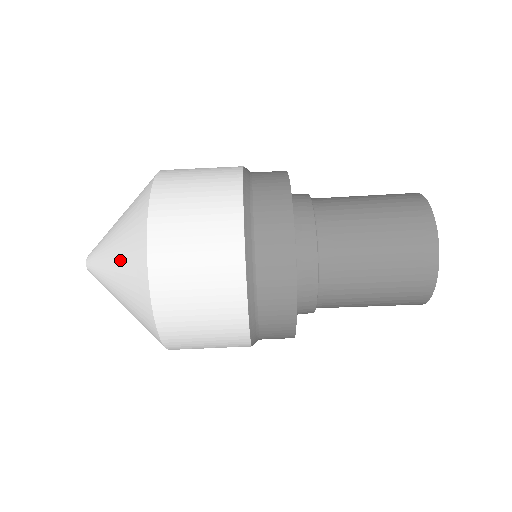
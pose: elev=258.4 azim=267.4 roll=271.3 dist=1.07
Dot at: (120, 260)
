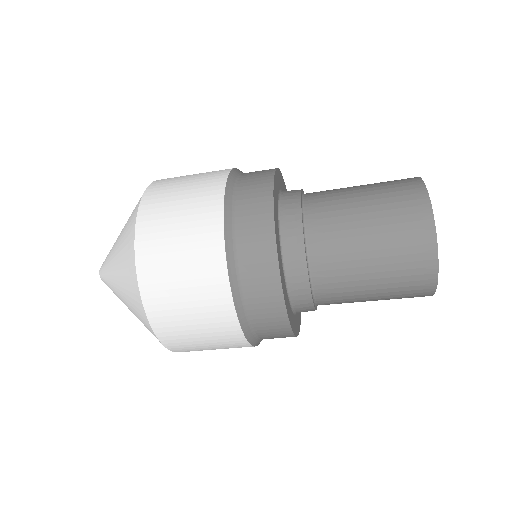
Dot at: occluded
